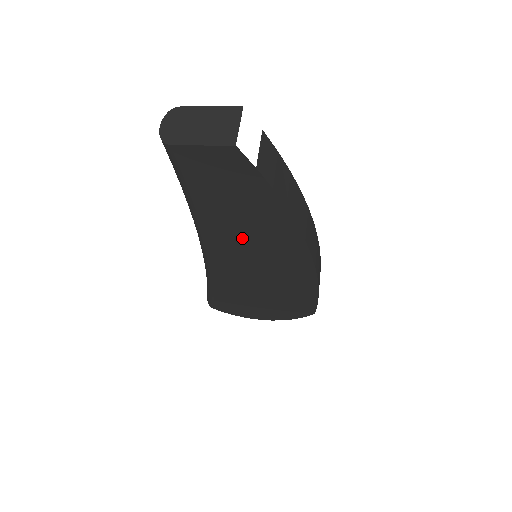
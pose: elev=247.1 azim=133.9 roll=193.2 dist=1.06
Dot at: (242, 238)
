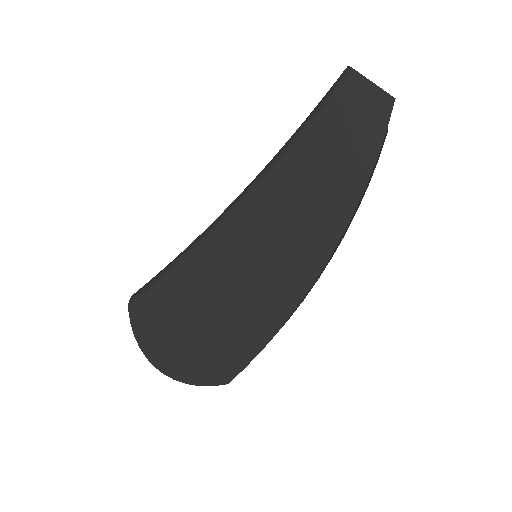
Dot at: (294, 201)
